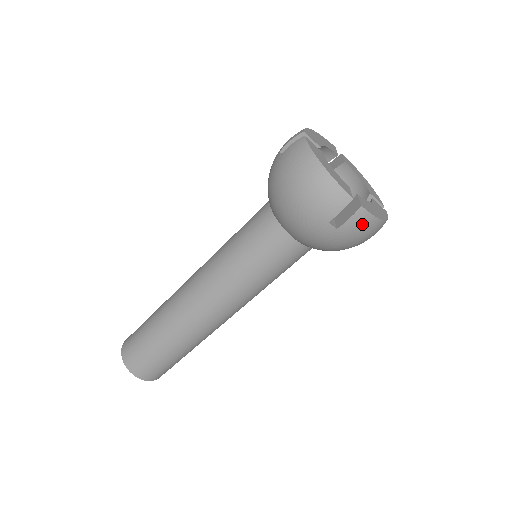
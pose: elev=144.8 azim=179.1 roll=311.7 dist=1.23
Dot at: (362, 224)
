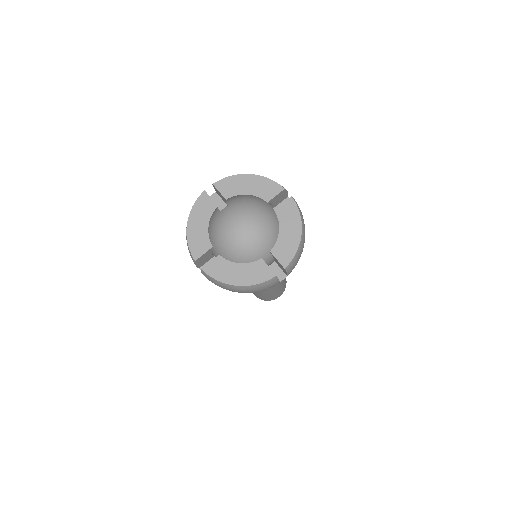
Dot at: (213, 281)
